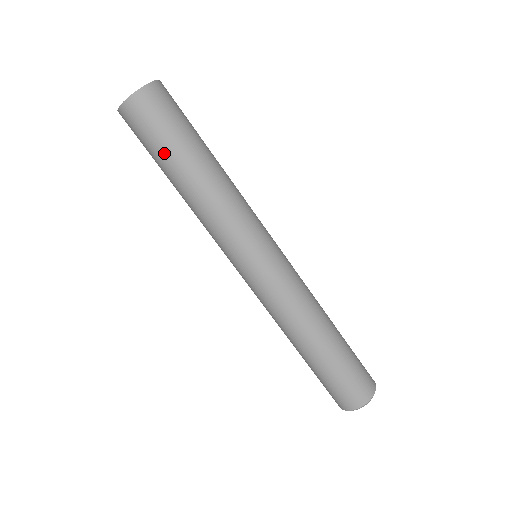
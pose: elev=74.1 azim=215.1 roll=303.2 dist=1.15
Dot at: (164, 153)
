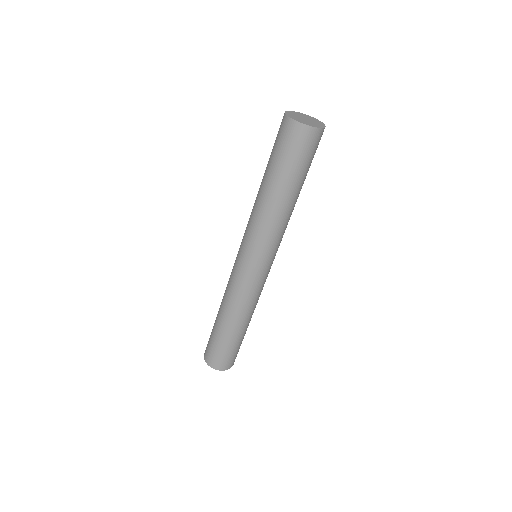
Dot at: (291, 172)
